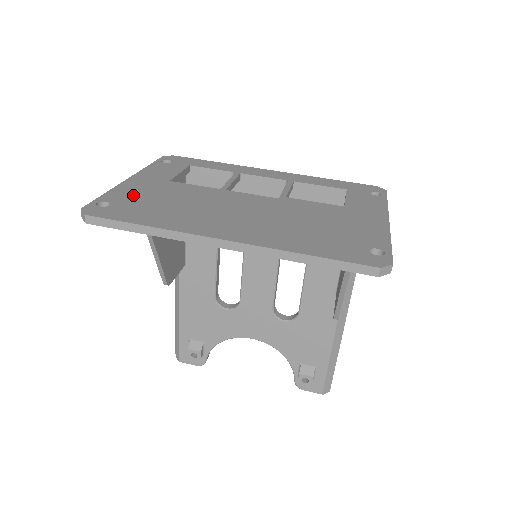
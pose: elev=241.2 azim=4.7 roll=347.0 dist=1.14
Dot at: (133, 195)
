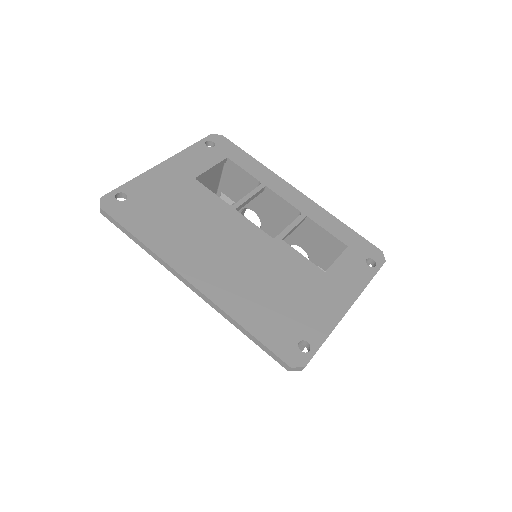
Dot at: (152, 191)
